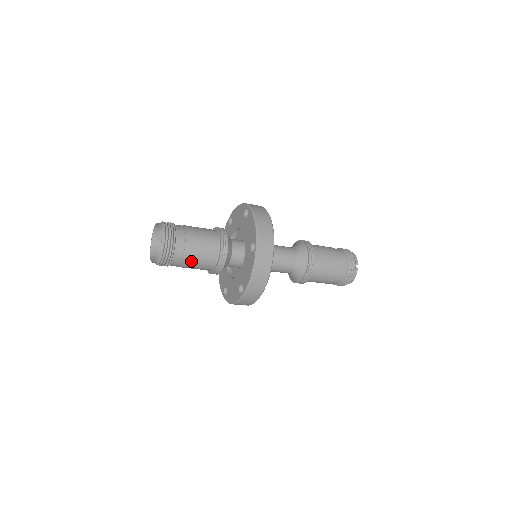
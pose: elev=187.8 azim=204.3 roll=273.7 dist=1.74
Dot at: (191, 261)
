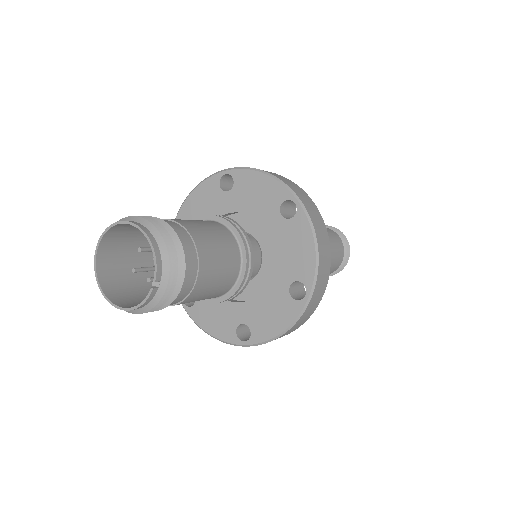
Dot at: (188, 302)
